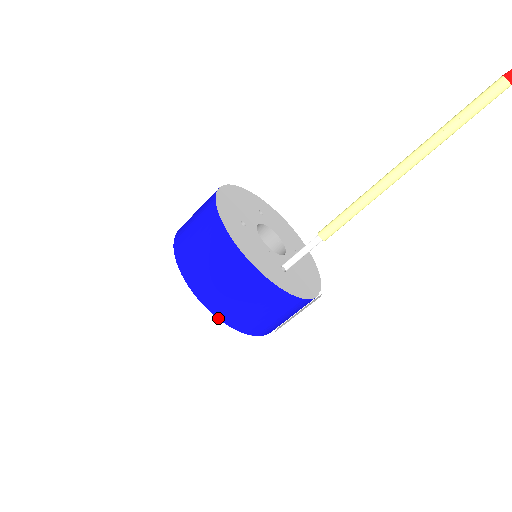
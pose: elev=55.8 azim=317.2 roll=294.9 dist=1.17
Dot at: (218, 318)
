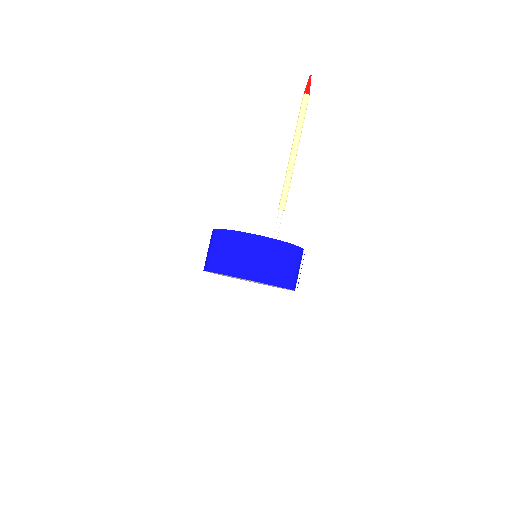
Dot at: occluded
